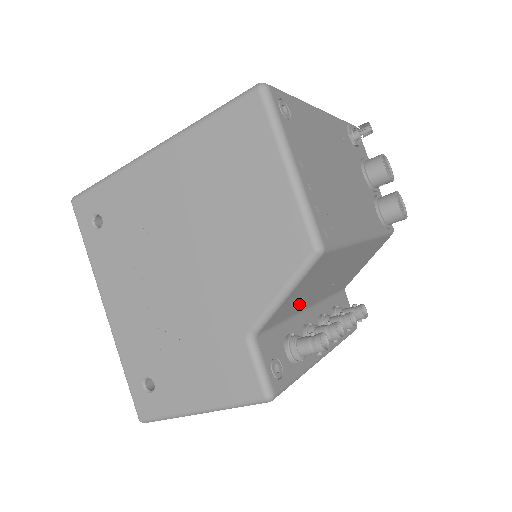
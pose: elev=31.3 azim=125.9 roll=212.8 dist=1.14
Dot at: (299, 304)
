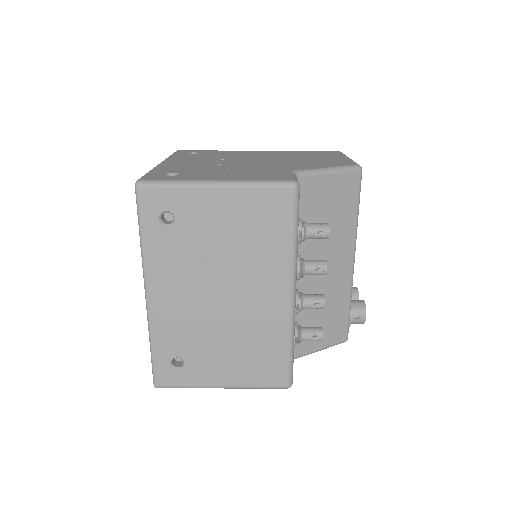
Dot at: occluded
